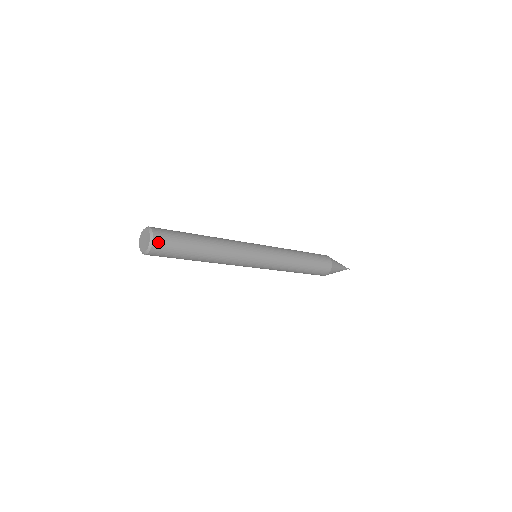
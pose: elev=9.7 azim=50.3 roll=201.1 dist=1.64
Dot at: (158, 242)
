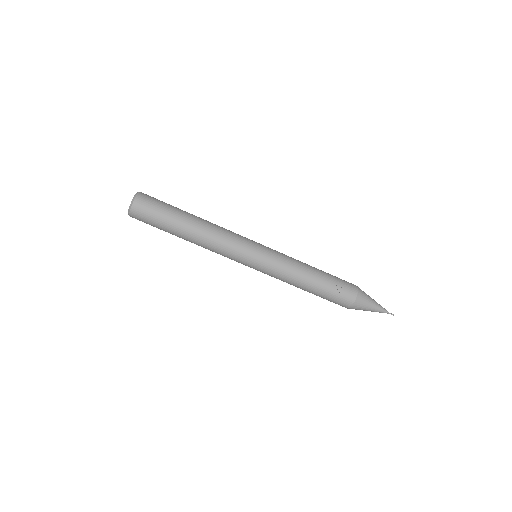
Dot at: occluded
